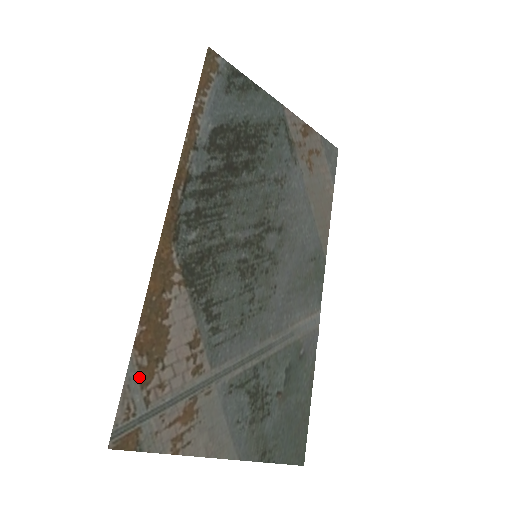
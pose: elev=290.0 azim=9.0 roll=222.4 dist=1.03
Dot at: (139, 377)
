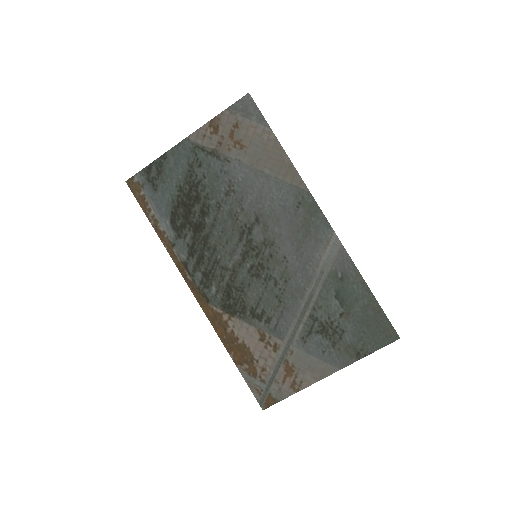
Dot at: (250, 374)
